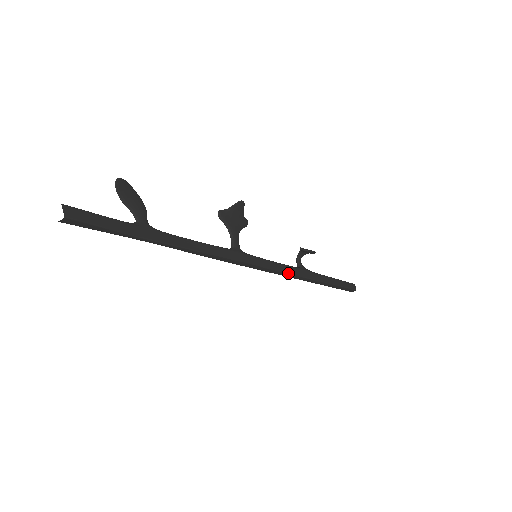
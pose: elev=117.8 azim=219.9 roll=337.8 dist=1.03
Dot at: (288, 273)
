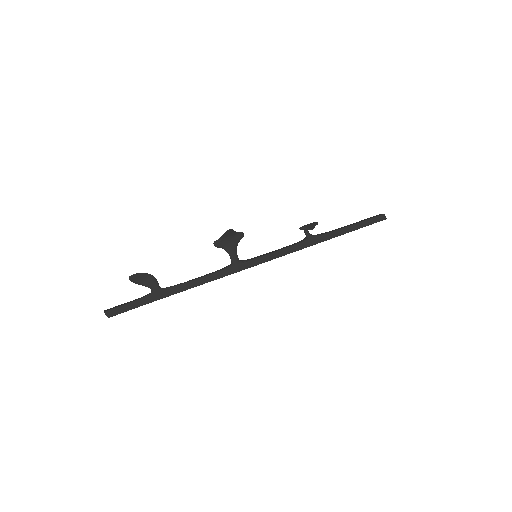
Dot at: occluded
